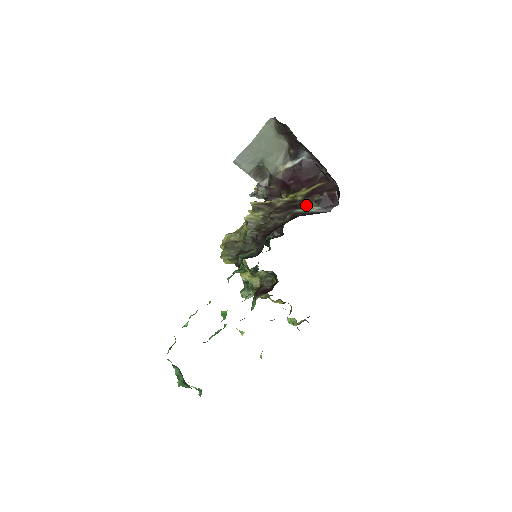
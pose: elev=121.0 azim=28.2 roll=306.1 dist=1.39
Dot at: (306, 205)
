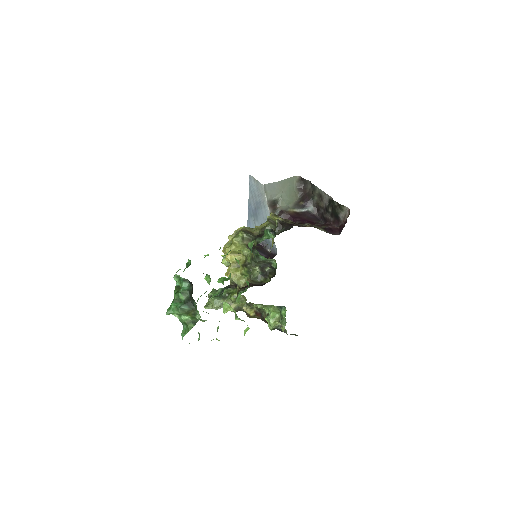
Dot at: (316, 227)
